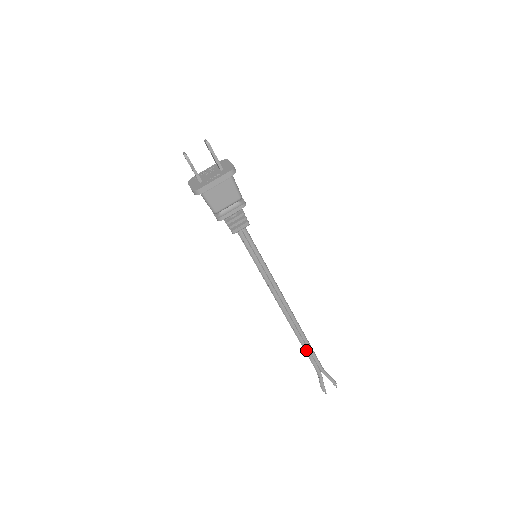
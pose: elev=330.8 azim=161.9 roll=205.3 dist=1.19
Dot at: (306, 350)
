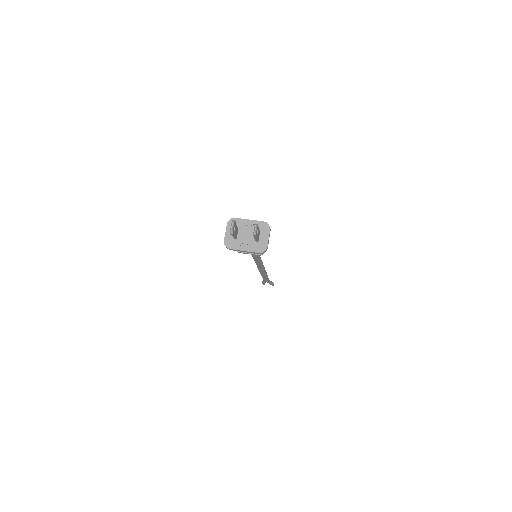
Dot at: (263, 277)
